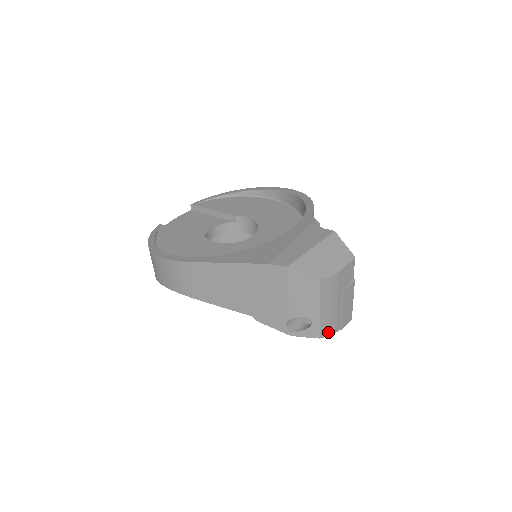
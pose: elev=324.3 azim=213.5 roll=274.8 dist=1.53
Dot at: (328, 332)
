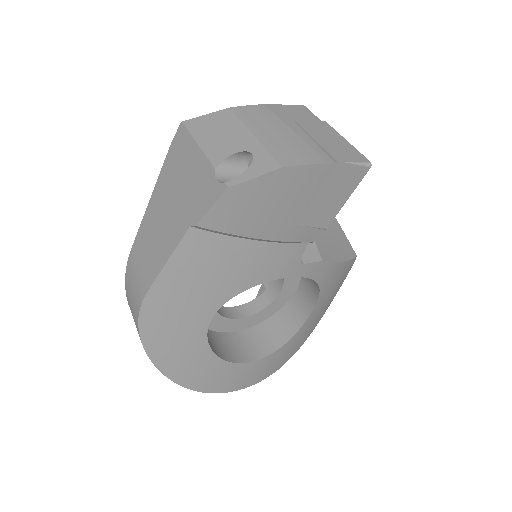
Dot at: (300, 161)
